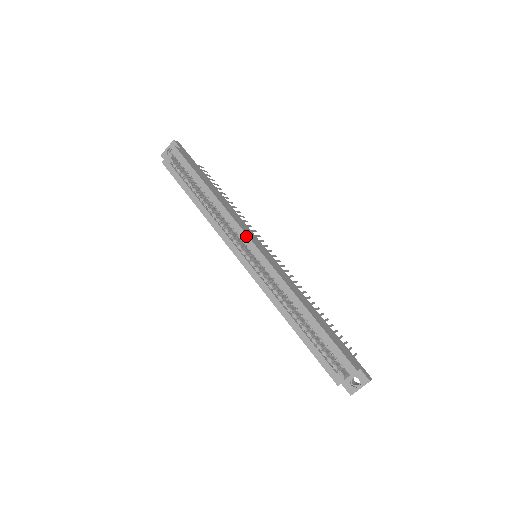
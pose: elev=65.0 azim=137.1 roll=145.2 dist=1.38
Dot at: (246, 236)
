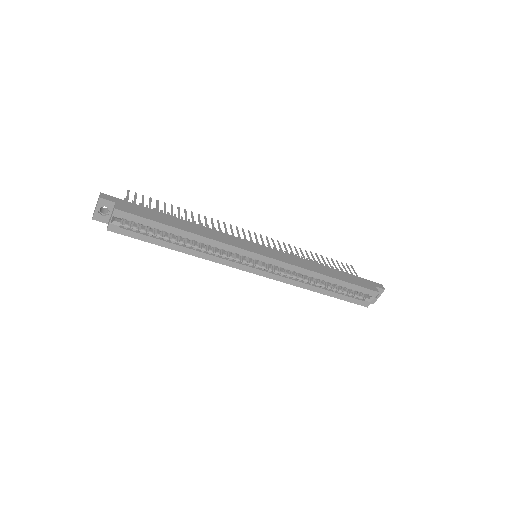
Dot at: (248, 252)
